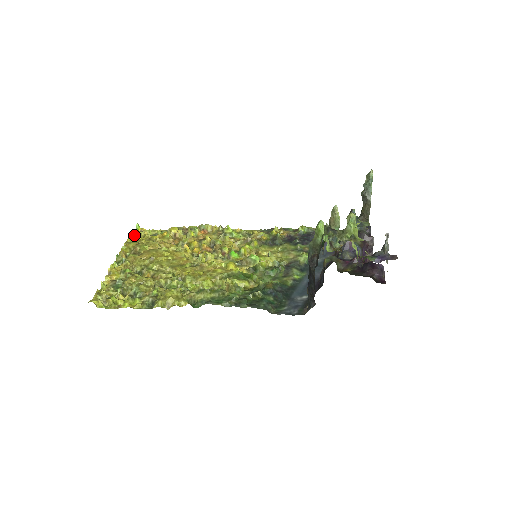
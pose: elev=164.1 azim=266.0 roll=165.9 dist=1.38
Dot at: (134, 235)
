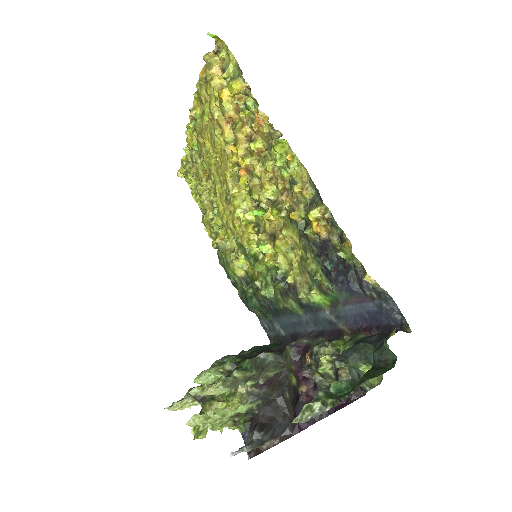
Dot at: (207, 62)
